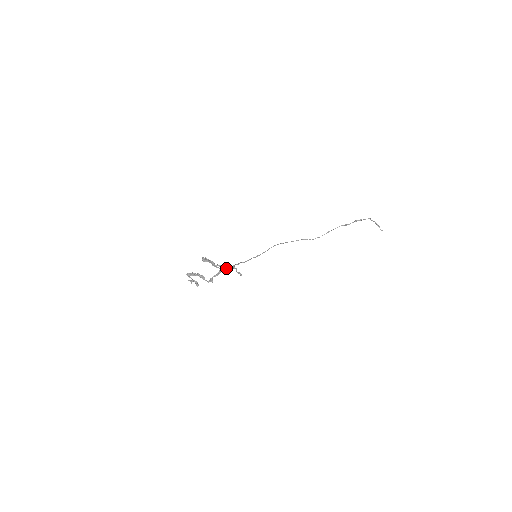
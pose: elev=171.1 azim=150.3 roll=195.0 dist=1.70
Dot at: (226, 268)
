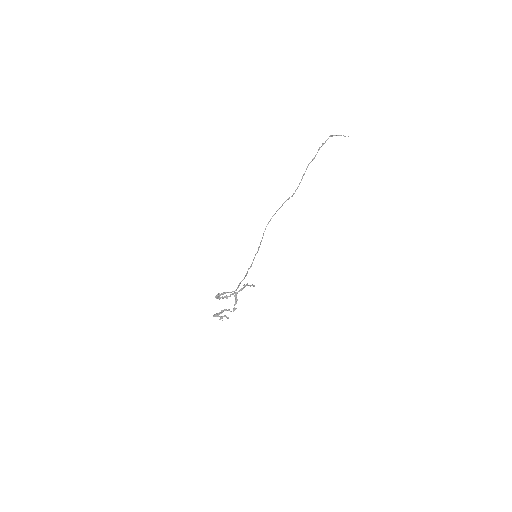
Dot at: occluded
